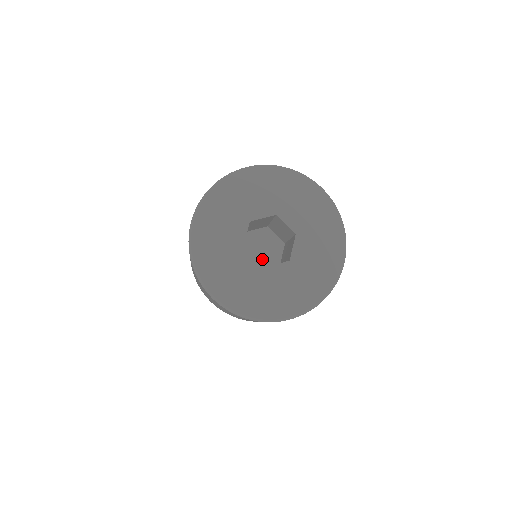
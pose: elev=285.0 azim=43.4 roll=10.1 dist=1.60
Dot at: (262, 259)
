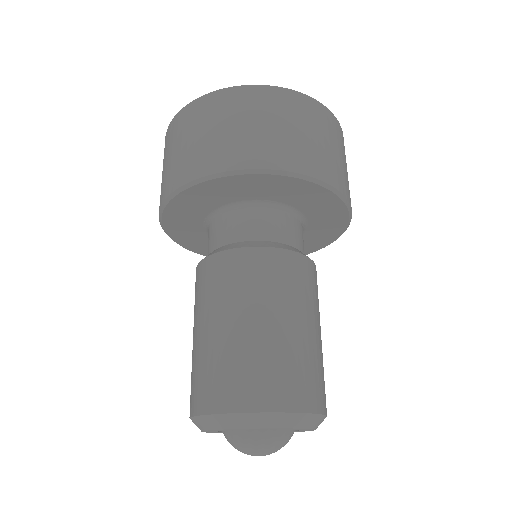
Dot at: occluded
